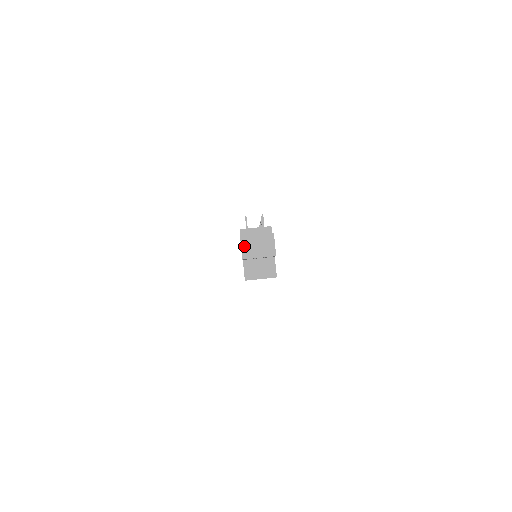
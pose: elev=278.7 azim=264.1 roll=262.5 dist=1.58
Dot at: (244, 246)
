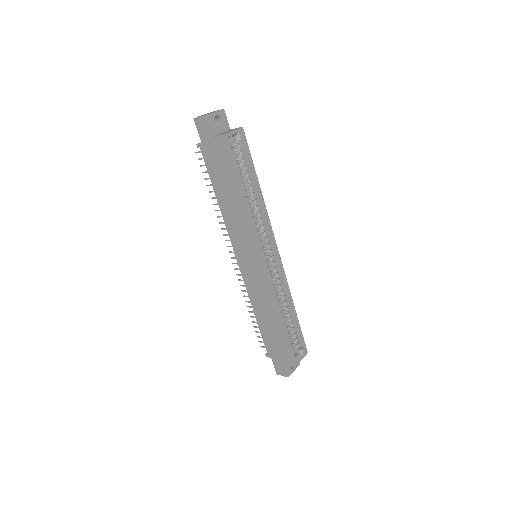
Dot at: (200, 116)
